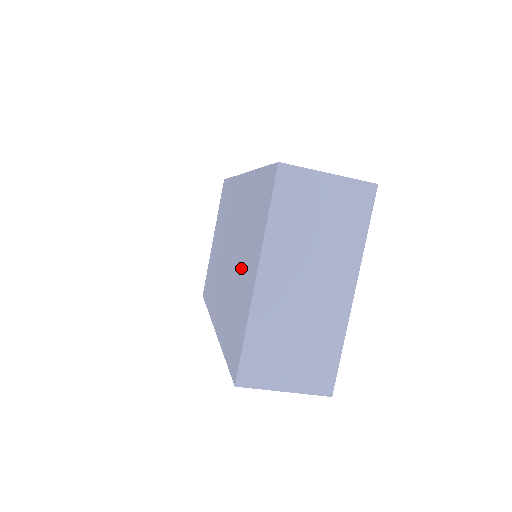
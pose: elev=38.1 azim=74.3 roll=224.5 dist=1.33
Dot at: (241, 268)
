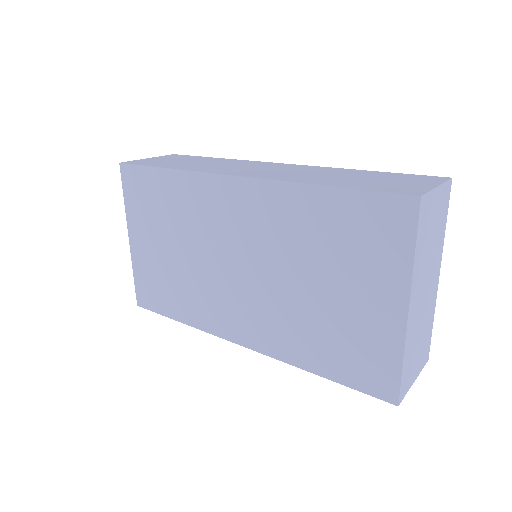
Dot at: (331, 295)
